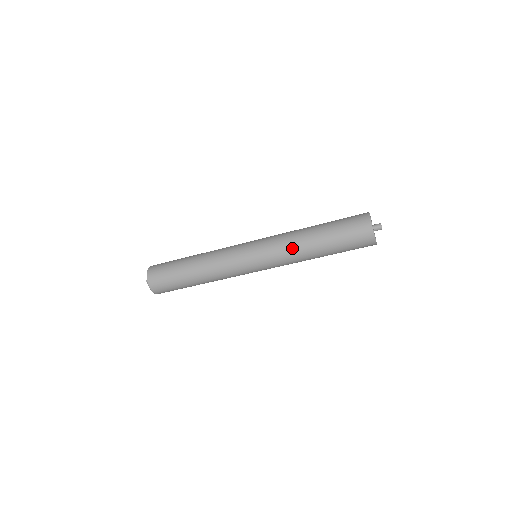
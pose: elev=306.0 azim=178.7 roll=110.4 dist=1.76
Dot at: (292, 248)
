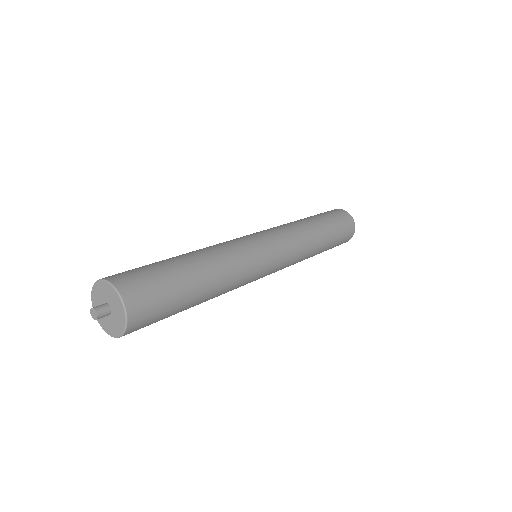
Dot at: (299, 228)
